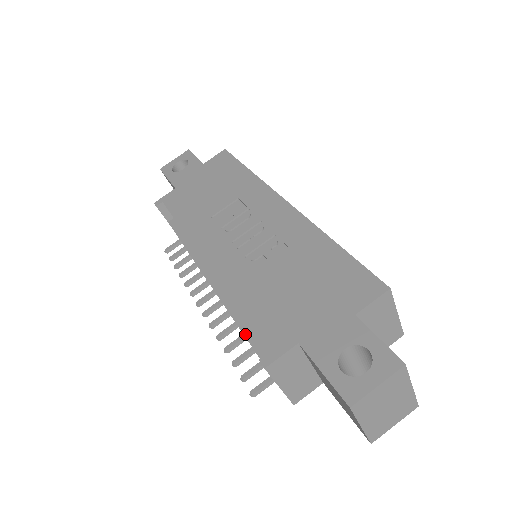
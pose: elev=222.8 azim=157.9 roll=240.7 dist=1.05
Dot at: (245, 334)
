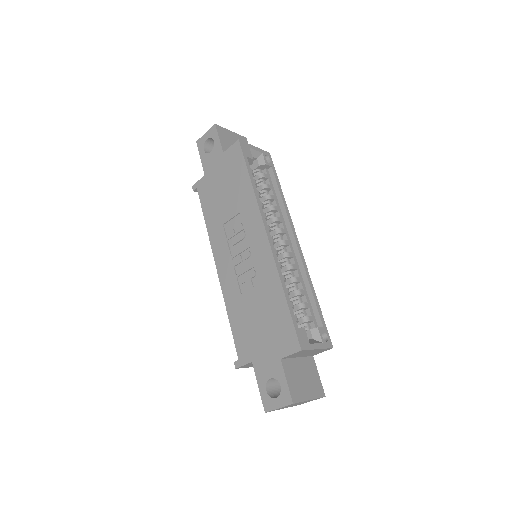
Dot at: occluded
